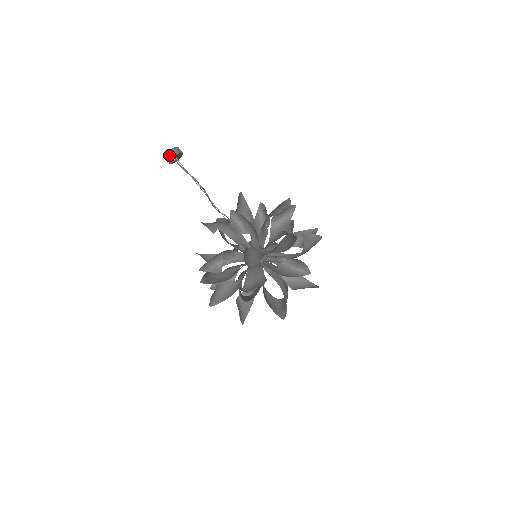
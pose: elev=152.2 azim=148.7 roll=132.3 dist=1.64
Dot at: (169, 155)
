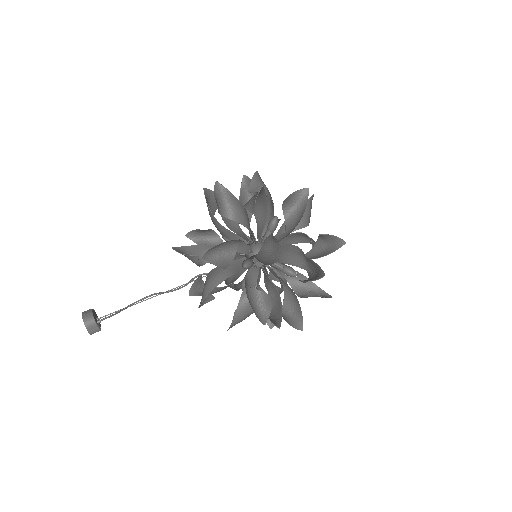
Dot at: (90, 327)
